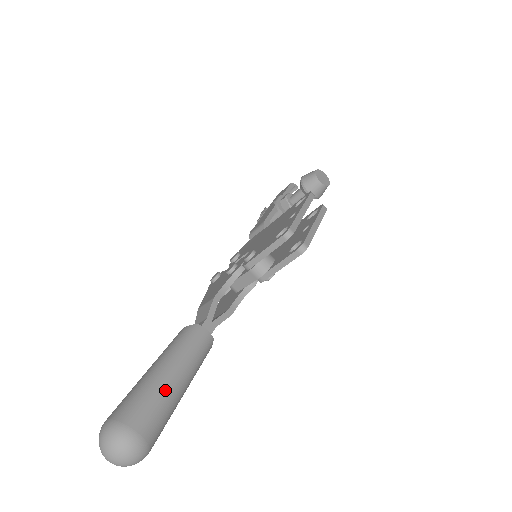
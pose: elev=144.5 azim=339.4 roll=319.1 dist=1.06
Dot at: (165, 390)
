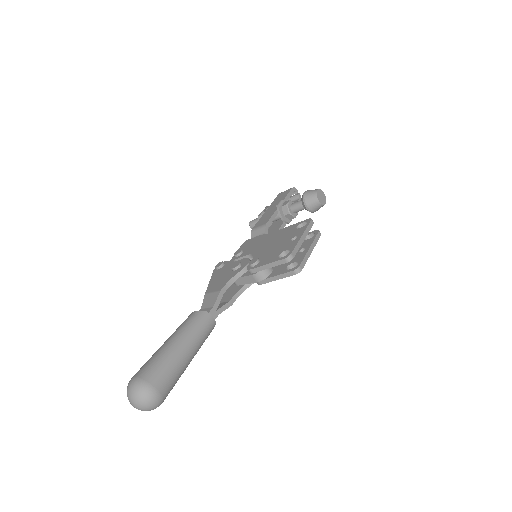
Dot at: (179, 361)
